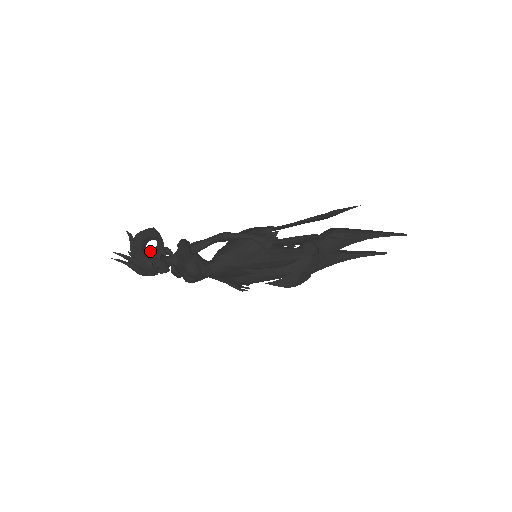
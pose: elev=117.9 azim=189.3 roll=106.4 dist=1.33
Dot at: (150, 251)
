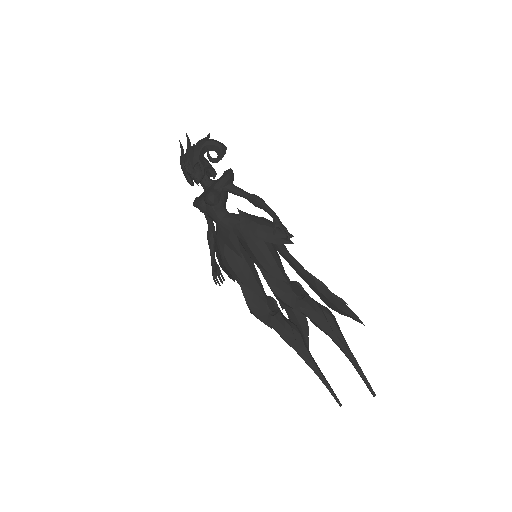
Dot at: (205, 159)
